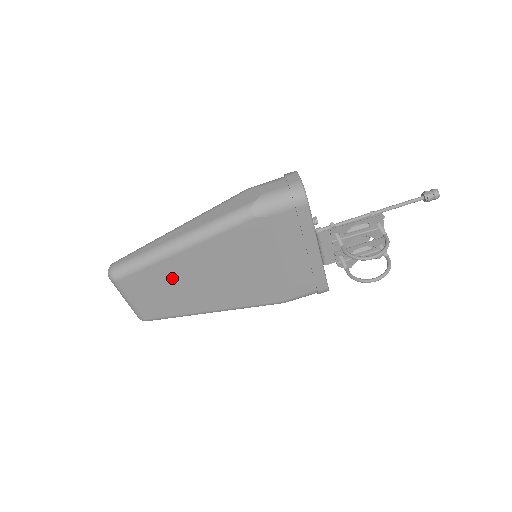
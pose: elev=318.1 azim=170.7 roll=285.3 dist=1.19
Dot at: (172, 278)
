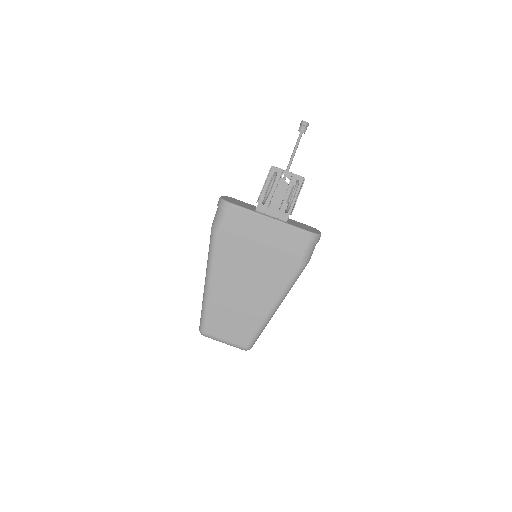
Dot at: (225, 307)
